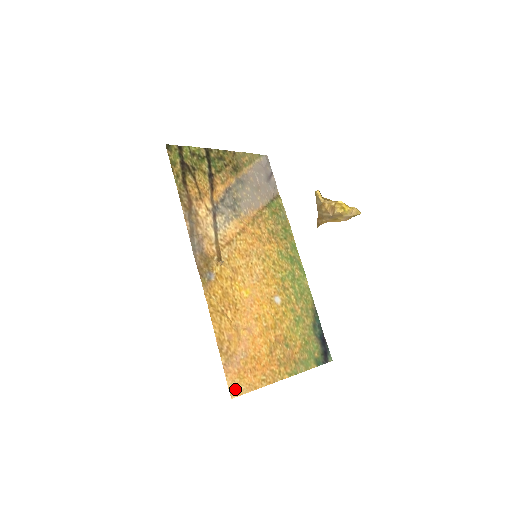
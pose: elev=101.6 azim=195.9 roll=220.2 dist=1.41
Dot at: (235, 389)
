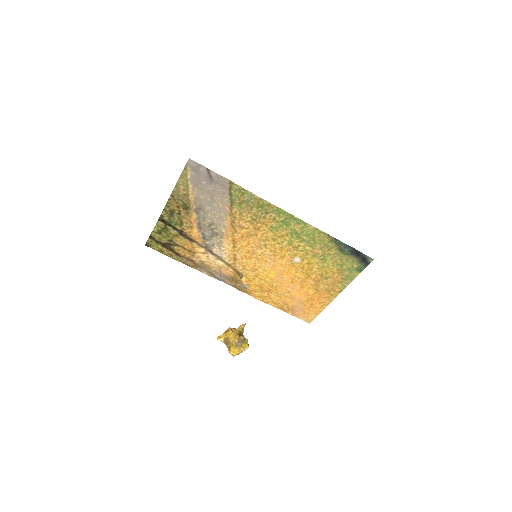
Dot at: (308, 319)
